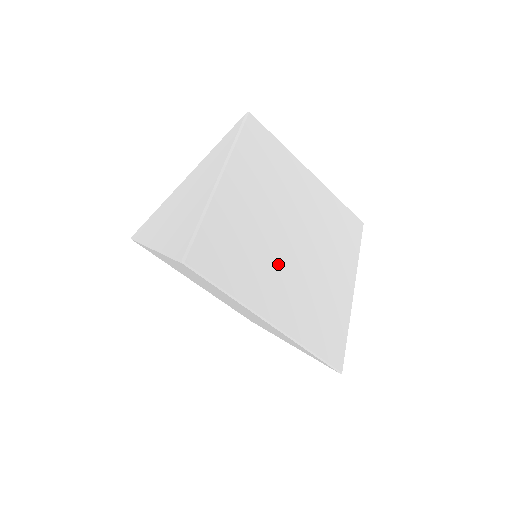
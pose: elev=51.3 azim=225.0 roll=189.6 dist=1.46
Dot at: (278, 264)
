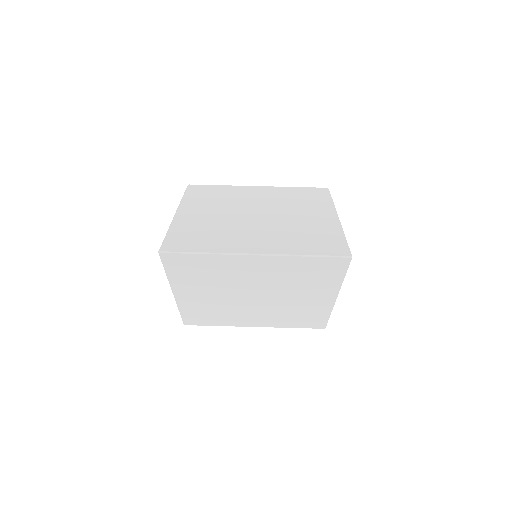
Dot at: (247, 229)
